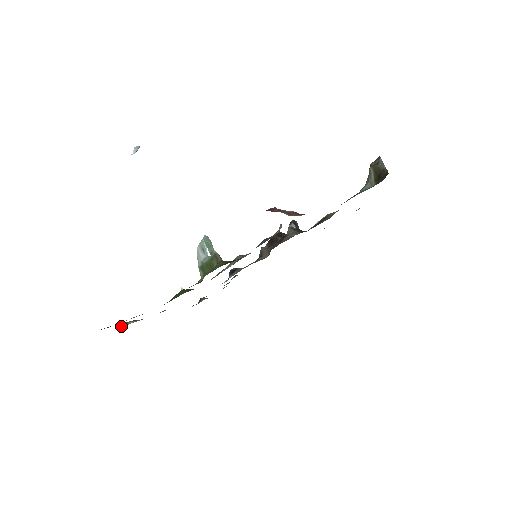
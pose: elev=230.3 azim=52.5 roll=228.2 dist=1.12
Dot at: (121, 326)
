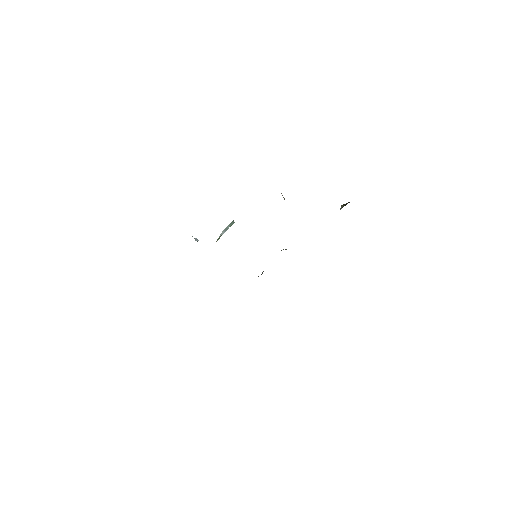
Dot at: occluded
